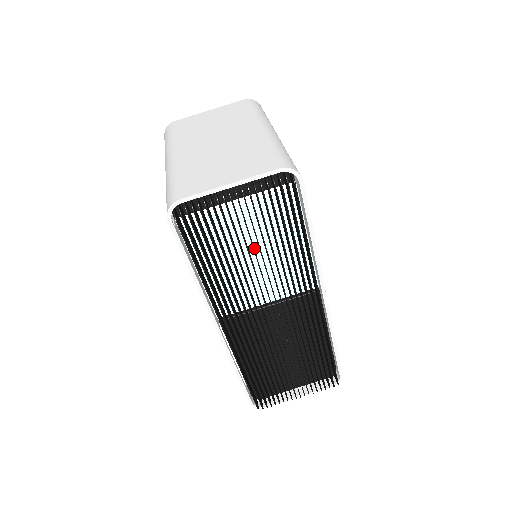
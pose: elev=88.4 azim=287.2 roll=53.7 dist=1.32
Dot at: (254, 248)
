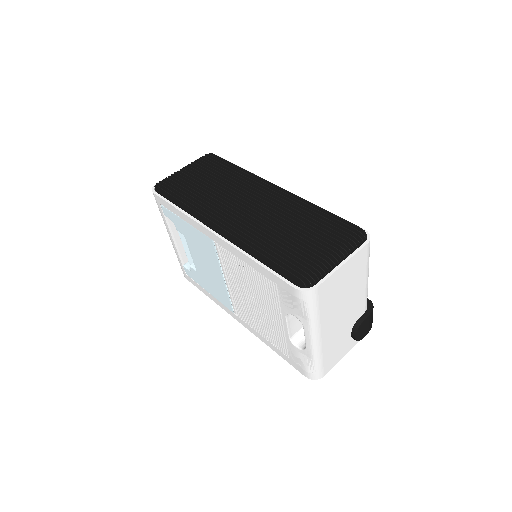
Dot at: occluded
